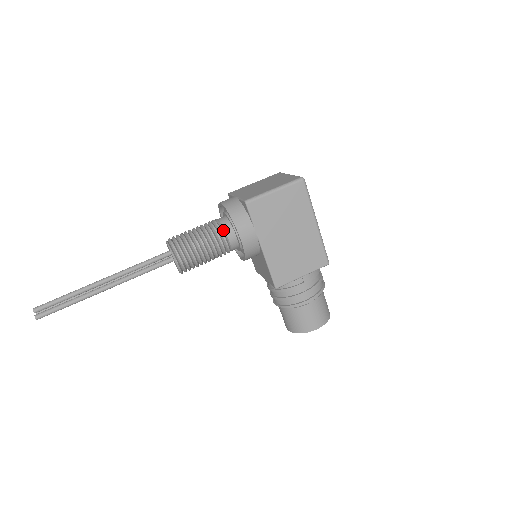
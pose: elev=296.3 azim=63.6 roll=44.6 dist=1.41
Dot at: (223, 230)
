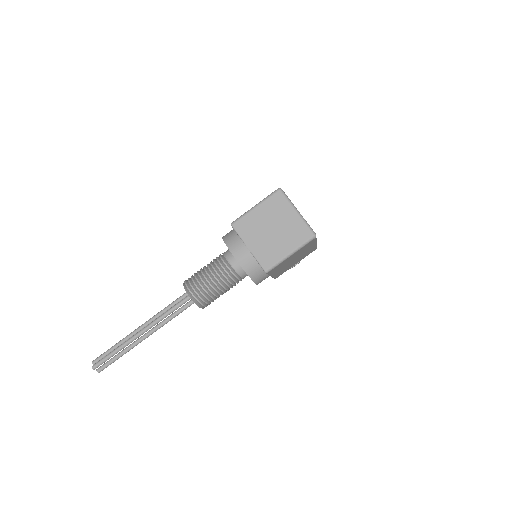
Dot at: (239, 276)
